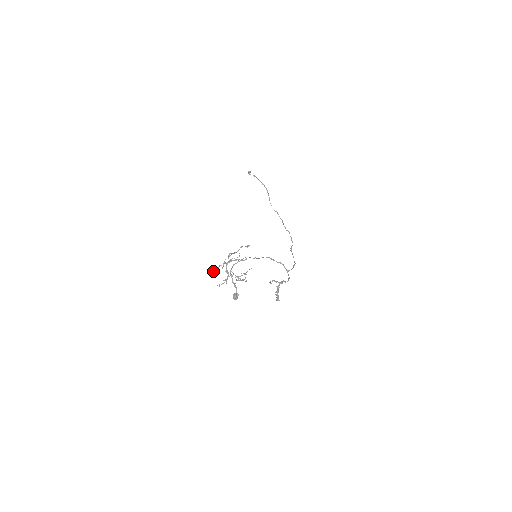
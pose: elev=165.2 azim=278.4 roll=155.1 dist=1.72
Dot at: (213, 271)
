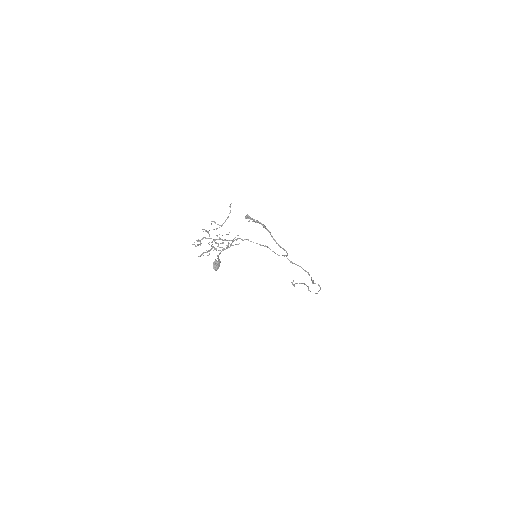
Dot at: occluded
